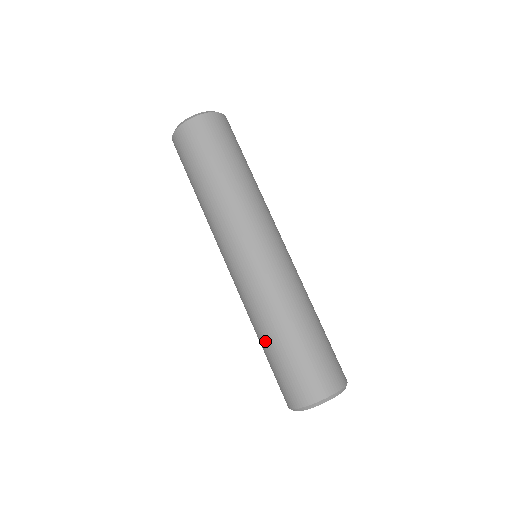
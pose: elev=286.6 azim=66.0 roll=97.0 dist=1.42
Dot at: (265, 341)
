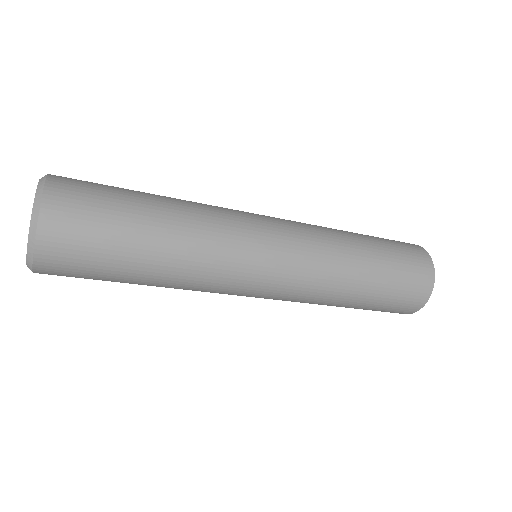
Dot at: occluded
